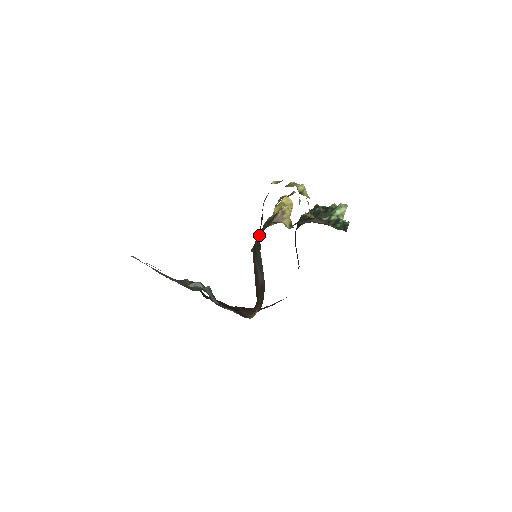
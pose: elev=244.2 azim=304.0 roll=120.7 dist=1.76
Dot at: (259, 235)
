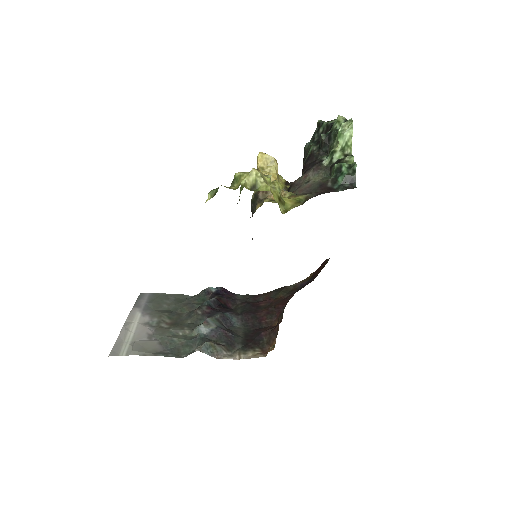
Dot at: occluded
